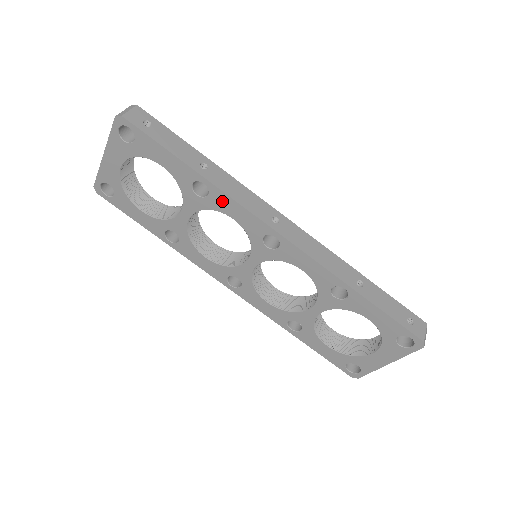
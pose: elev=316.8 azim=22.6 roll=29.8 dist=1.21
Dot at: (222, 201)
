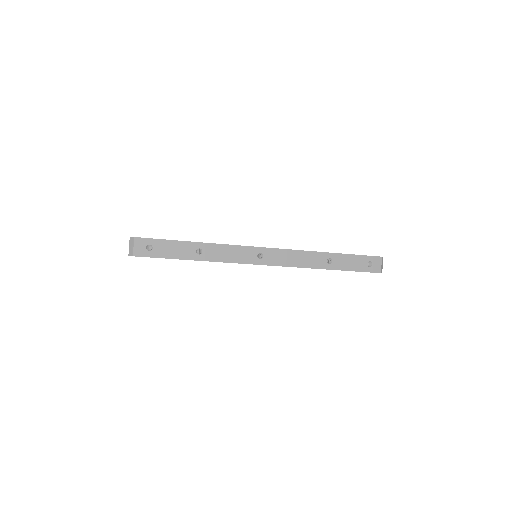
Dot at: occluded
